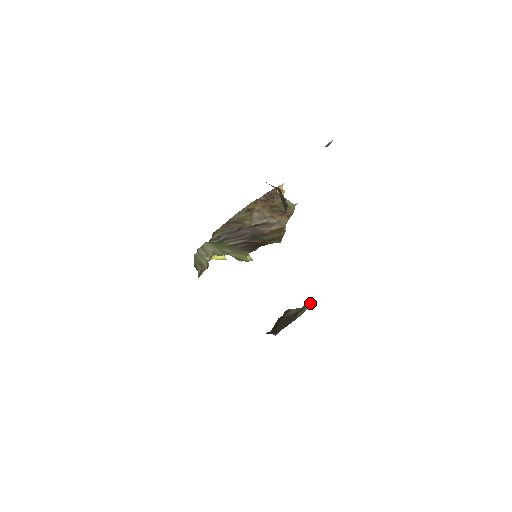
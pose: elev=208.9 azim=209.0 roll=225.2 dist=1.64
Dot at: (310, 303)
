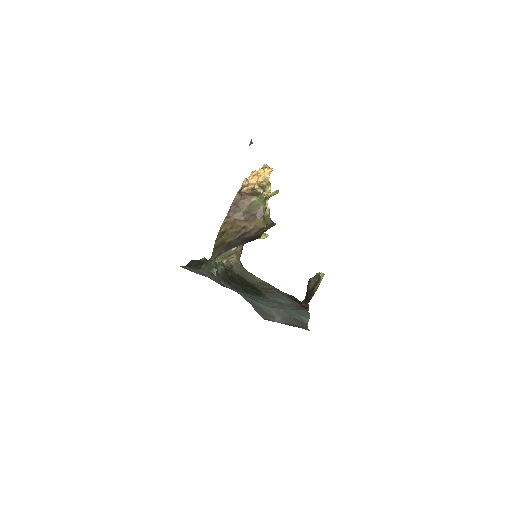
Dot at: (322, 274)
